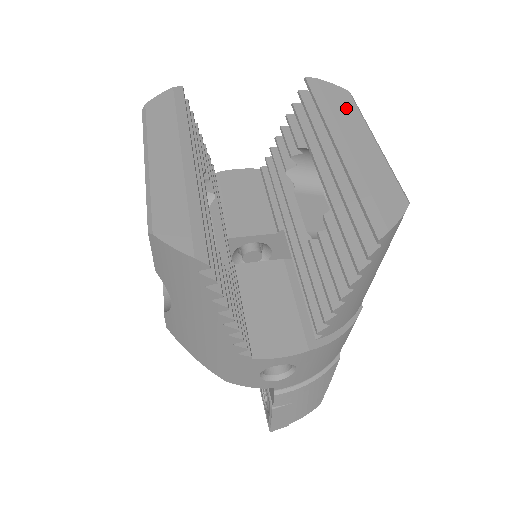
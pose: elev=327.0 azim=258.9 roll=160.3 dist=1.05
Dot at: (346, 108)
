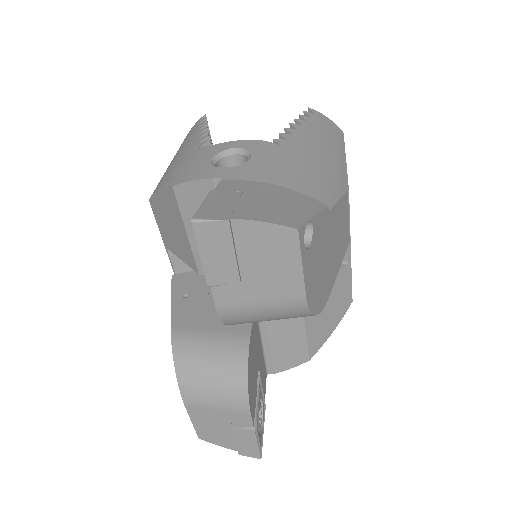
Dot at: occluded
